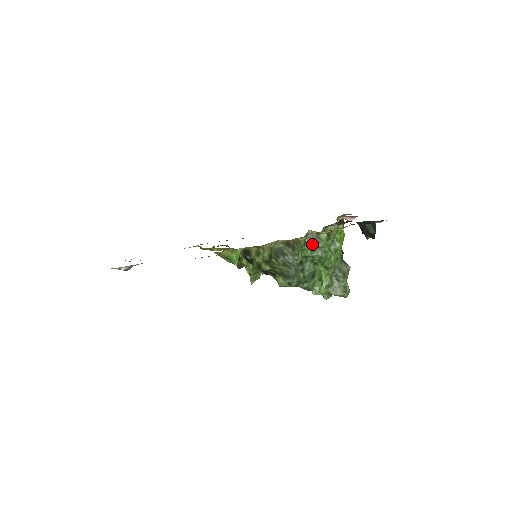
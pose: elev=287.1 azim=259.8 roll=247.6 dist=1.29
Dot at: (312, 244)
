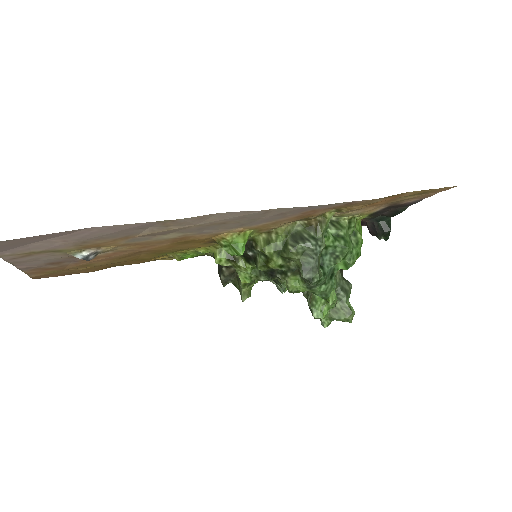
Dot at: (332, 232)
